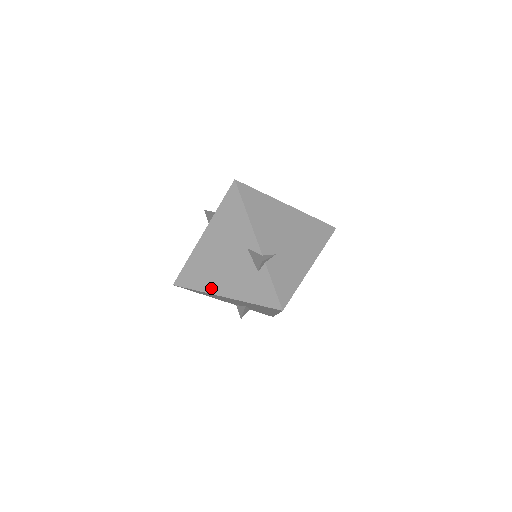
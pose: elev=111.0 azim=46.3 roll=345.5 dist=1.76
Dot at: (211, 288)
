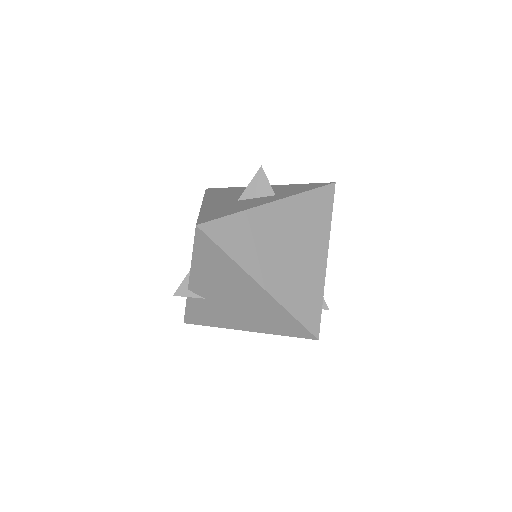
Dot at: occluded
